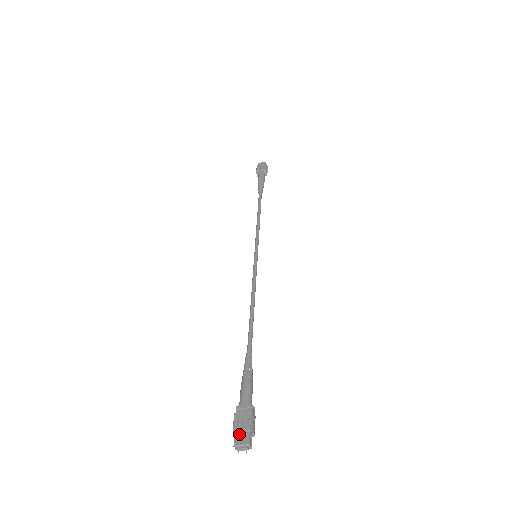
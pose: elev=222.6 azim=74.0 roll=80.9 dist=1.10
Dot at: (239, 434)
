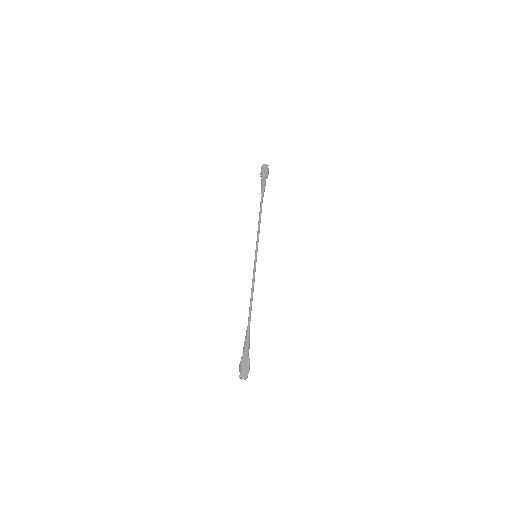
Dot at: (243, 372)
